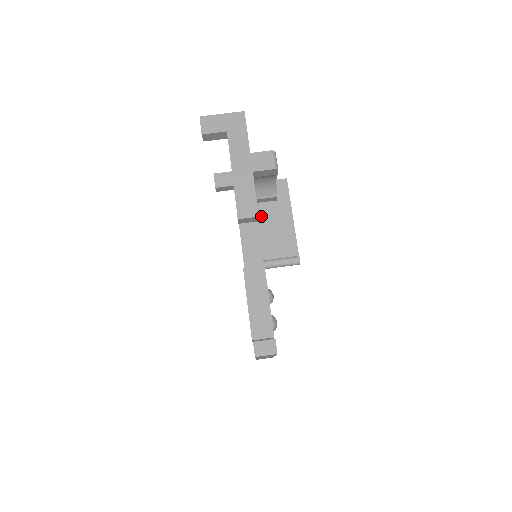
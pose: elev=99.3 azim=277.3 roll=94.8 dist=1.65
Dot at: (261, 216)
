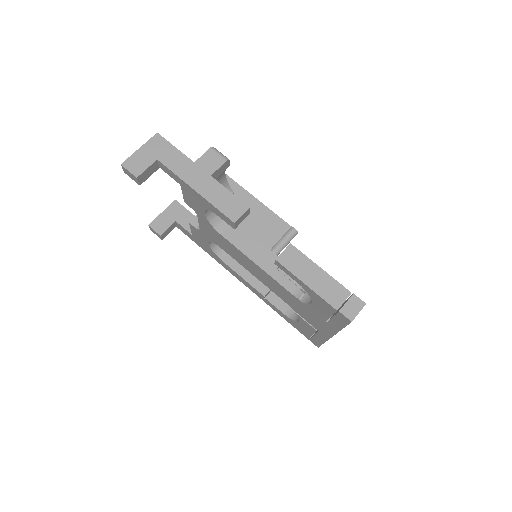
Dot at: occluded
